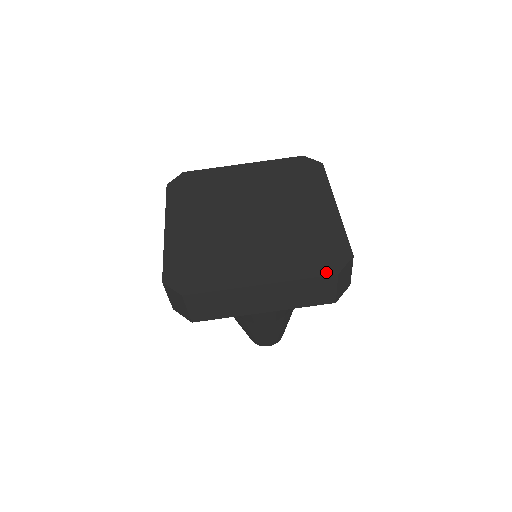
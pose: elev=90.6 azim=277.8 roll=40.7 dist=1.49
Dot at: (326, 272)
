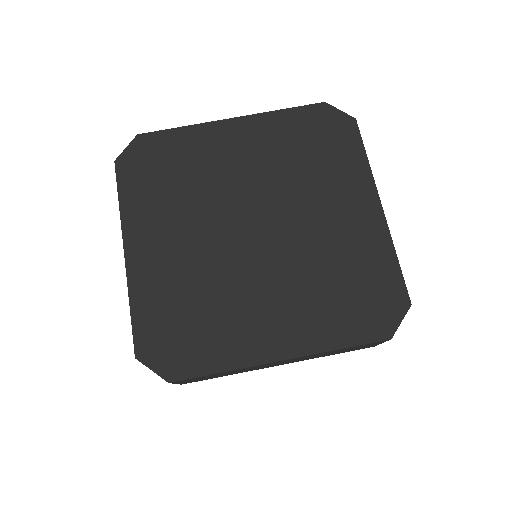
Dot at: (374, 336)
